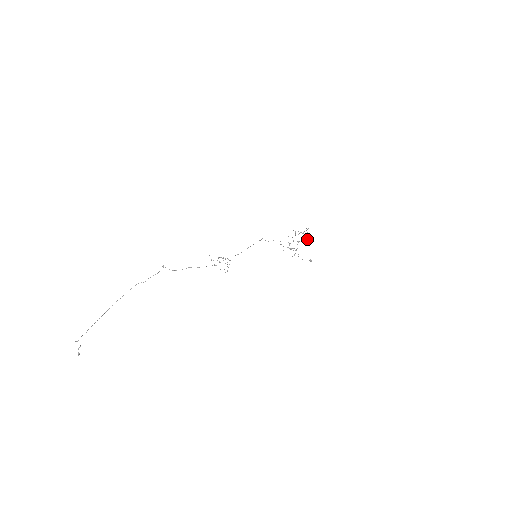
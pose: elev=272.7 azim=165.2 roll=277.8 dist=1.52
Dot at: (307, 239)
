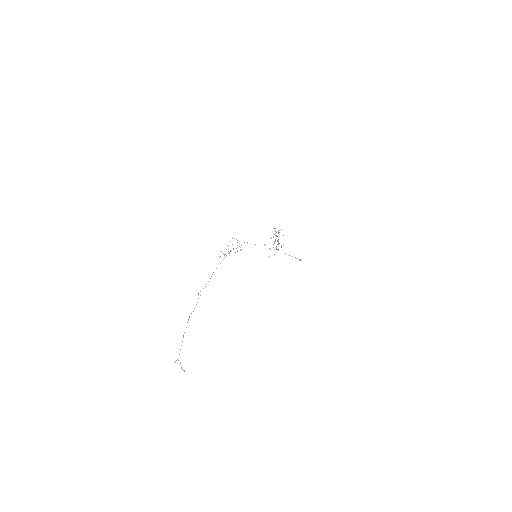
Dot at: occluded
